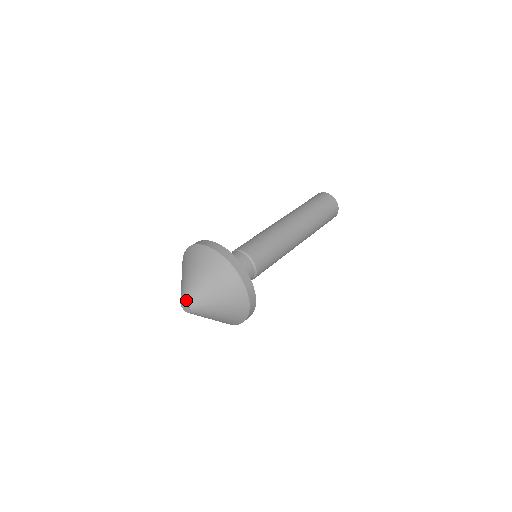
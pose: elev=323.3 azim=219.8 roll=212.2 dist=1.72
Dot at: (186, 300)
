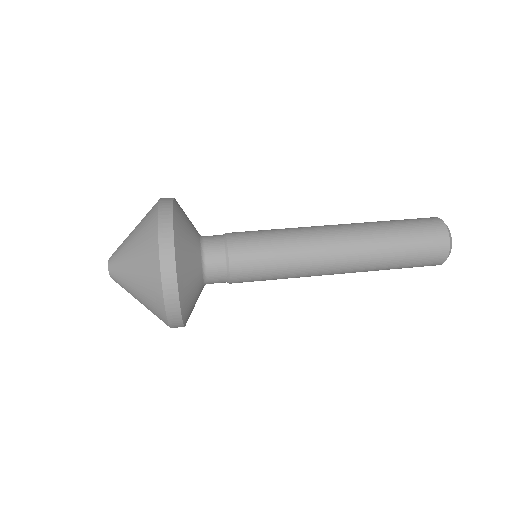
Dot at: occluded
